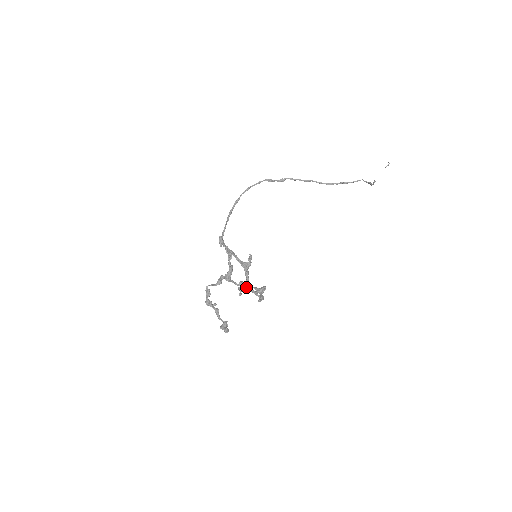
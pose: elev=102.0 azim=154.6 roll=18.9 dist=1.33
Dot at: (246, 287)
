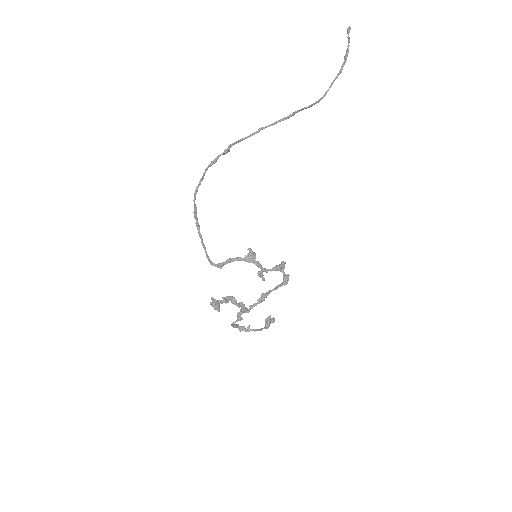
Dot at: occluded
